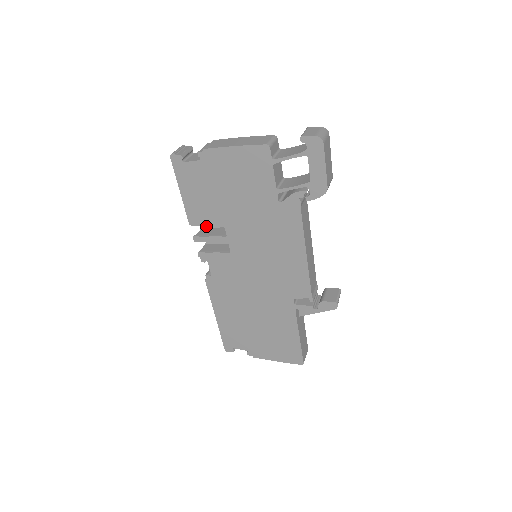
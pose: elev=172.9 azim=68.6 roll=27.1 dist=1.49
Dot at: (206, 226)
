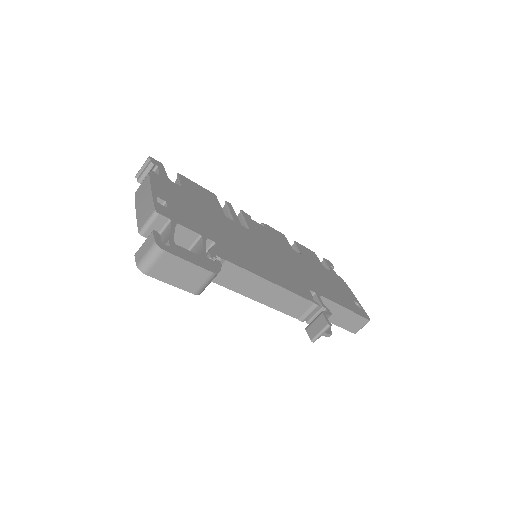
Dot at: (225, 205)
